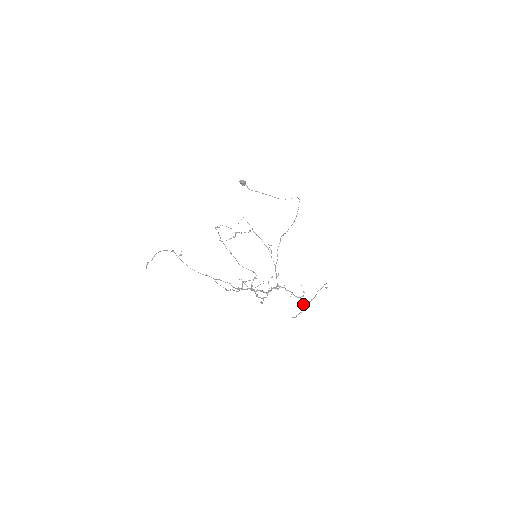
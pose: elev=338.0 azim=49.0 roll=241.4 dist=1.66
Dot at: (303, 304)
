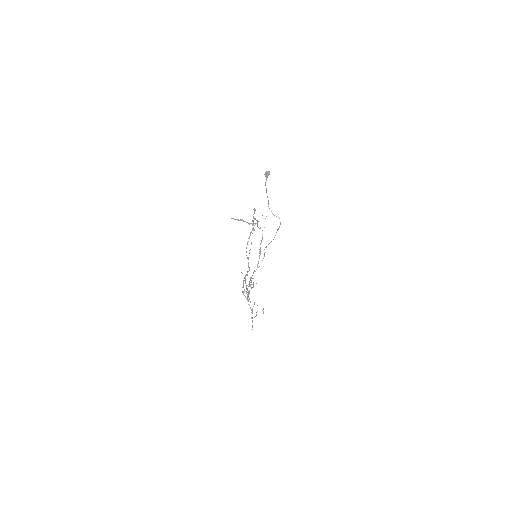
Dot at: (252, 318)
